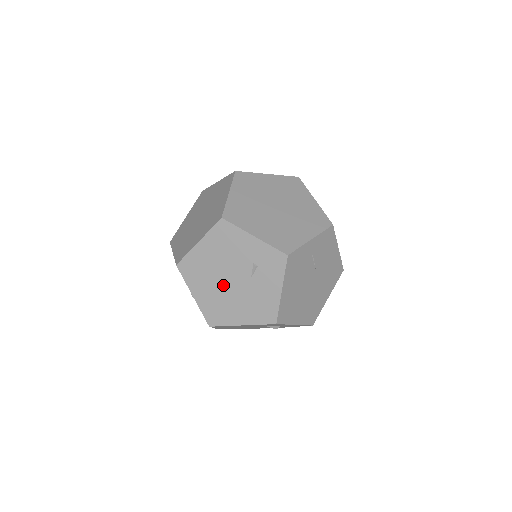
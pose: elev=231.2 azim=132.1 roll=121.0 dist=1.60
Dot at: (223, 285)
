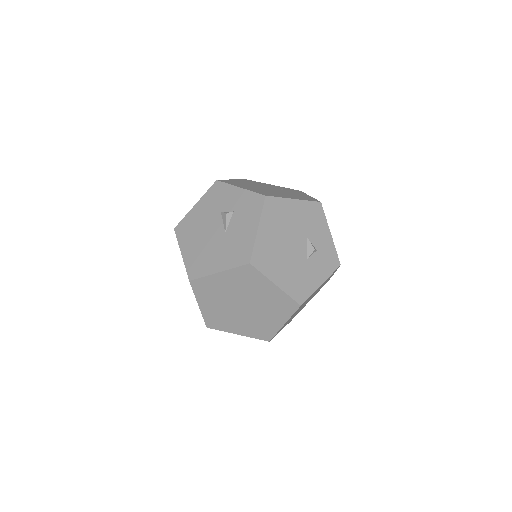
Dot at: (263, 189)
